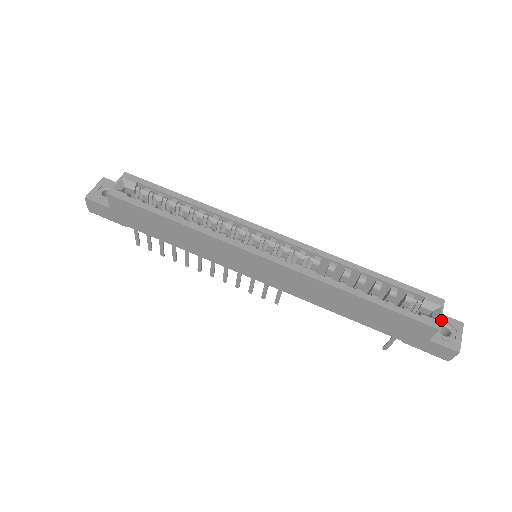
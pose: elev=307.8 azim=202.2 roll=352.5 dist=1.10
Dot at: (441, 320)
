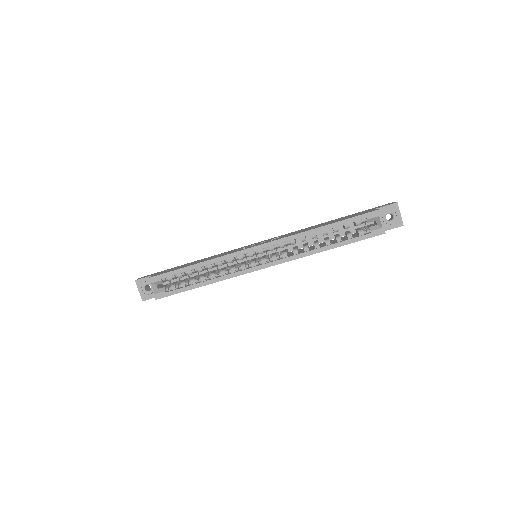
Dot at: (383, 226)
